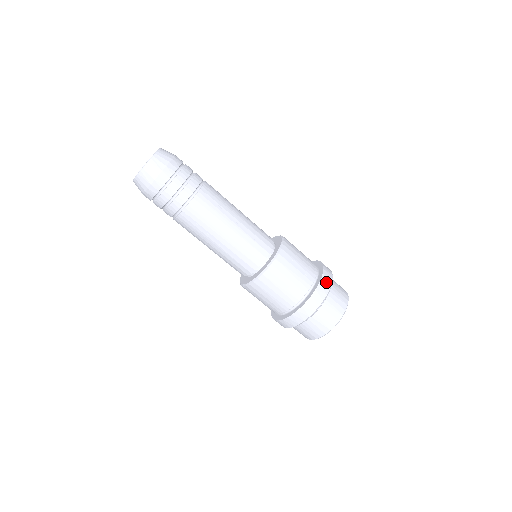
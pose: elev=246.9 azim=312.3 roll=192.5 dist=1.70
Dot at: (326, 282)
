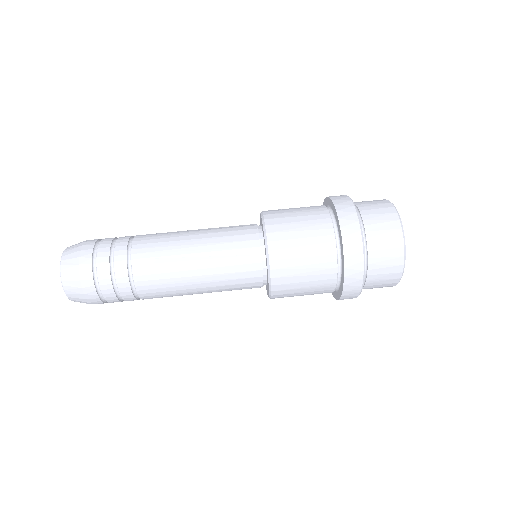
Dot at: occluded
